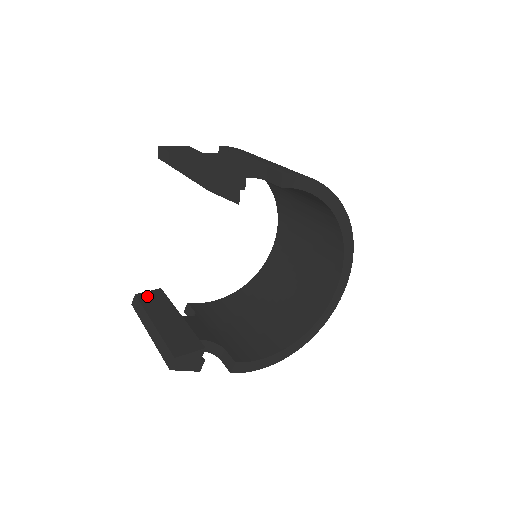
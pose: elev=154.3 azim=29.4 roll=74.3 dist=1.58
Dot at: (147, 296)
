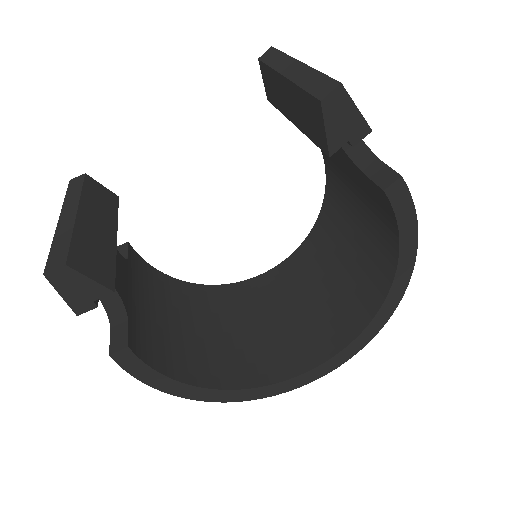
Dot at: (97, 187)
